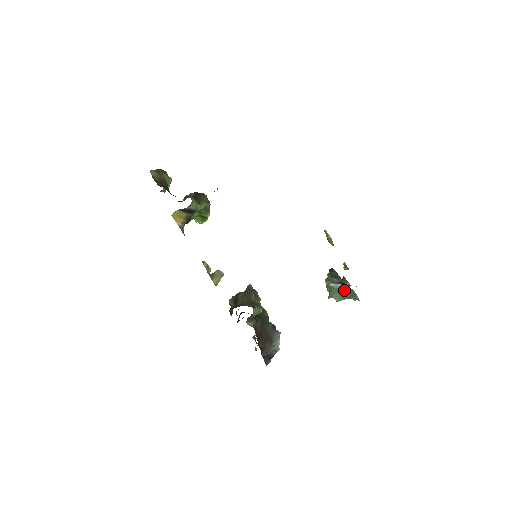
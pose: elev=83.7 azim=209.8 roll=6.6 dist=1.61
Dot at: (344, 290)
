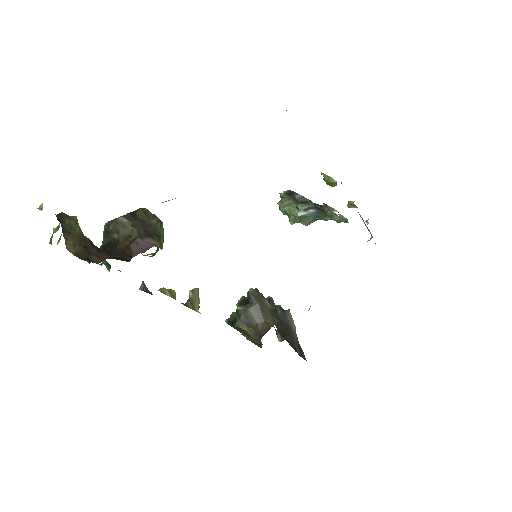
Dot at: (320, 215)
